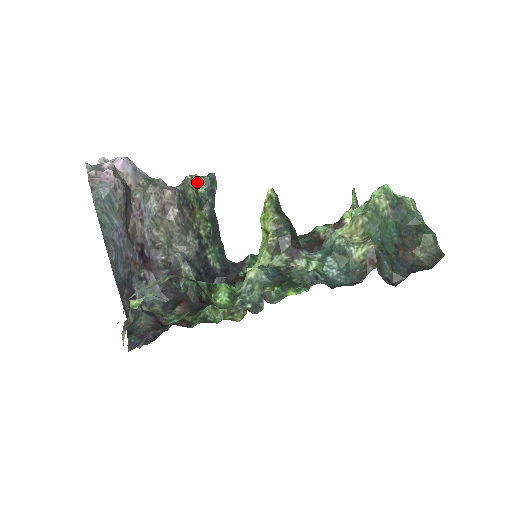
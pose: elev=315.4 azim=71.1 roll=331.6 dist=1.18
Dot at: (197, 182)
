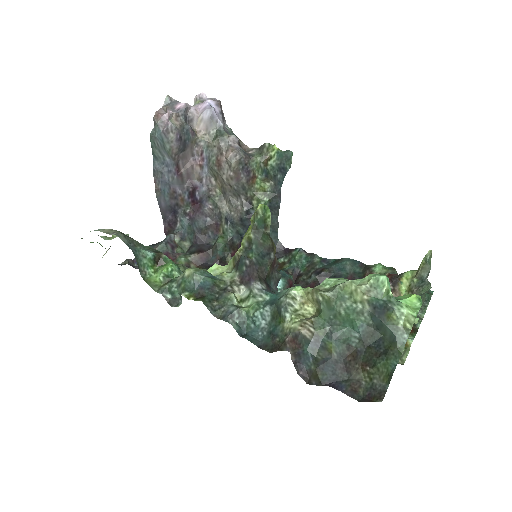
Dot at: (271, 153)
